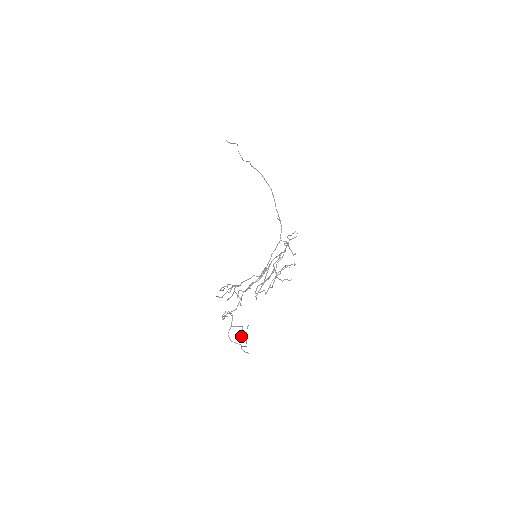
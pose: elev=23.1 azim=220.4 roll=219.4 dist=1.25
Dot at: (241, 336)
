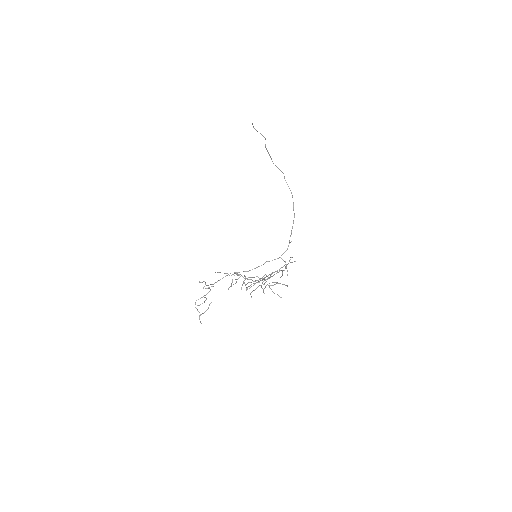
Dot at: occluded
